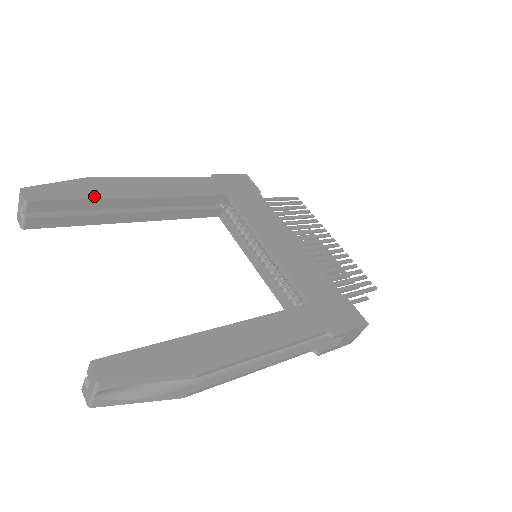
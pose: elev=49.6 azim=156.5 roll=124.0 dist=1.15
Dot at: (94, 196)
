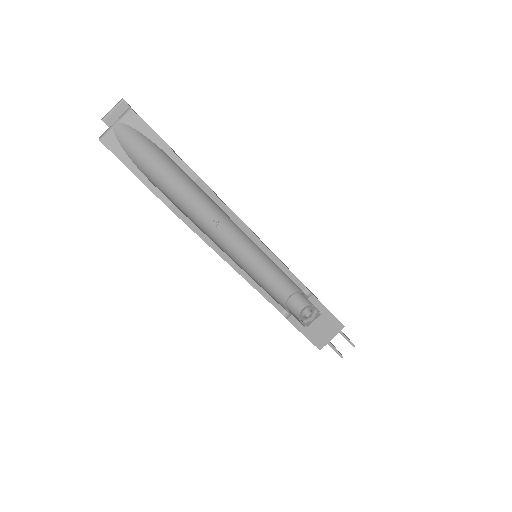
Dot at: occluded
